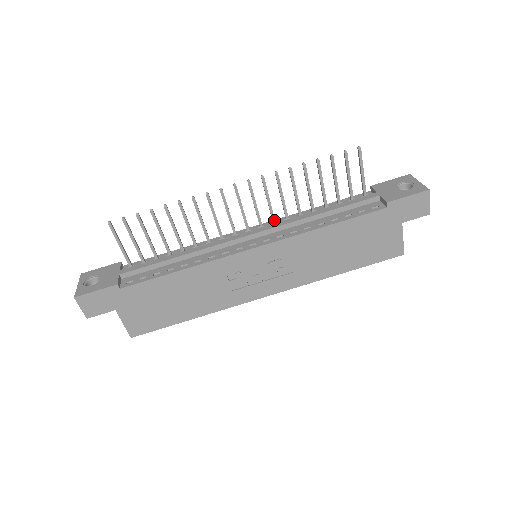
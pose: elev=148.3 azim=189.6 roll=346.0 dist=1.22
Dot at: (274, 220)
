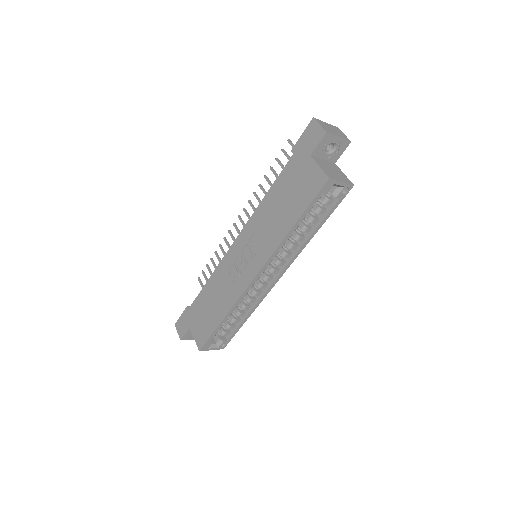
Dot at: occluded
